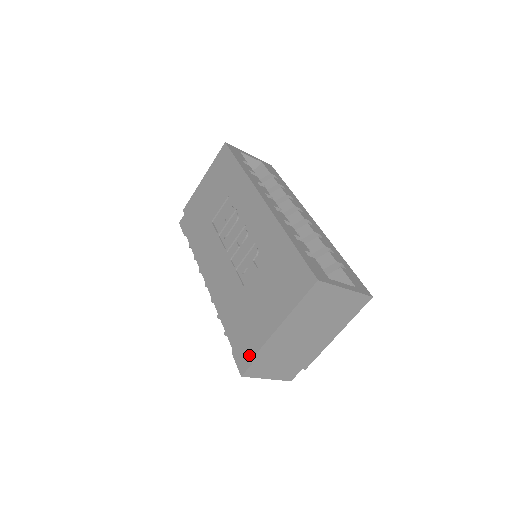
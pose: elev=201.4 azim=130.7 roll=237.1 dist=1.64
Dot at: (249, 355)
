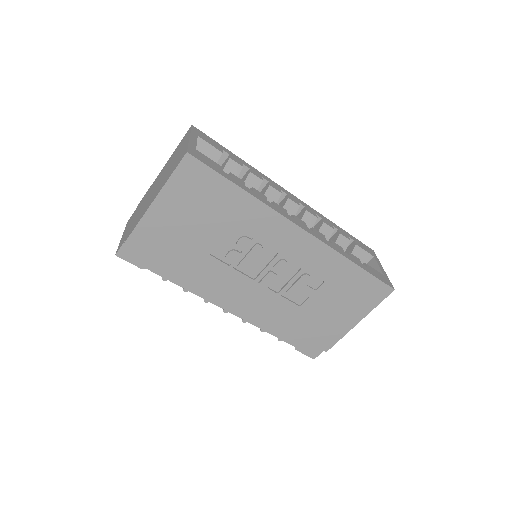
Dot at: (326, 348)
